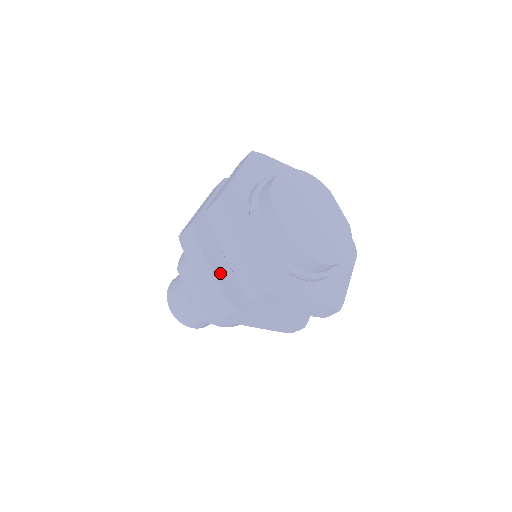
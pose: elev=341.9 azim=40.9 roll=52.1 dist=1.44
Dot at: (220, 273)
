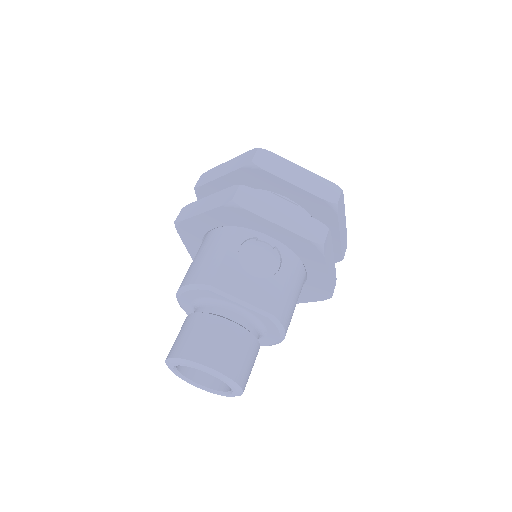
Dot at: occluded
